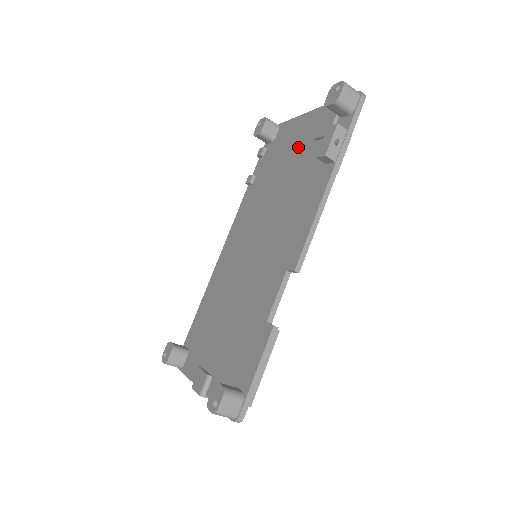
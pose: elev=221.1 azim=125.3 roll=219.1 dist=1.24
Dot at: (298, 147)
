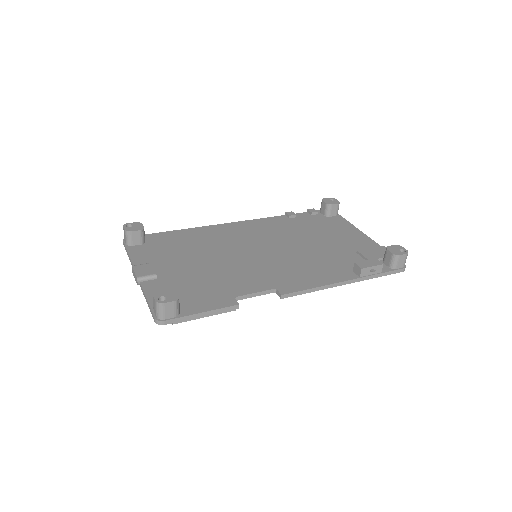
Dot at: (341, 241)
